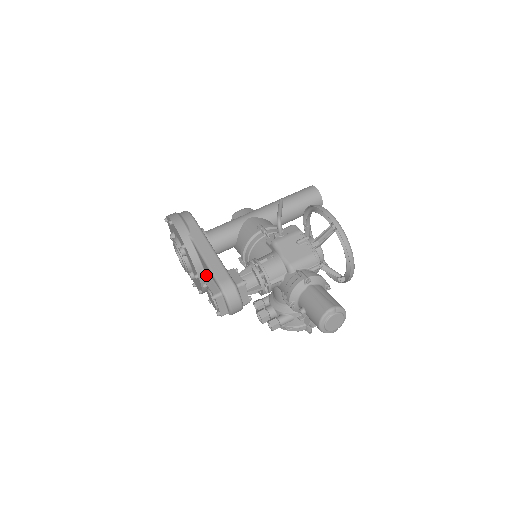
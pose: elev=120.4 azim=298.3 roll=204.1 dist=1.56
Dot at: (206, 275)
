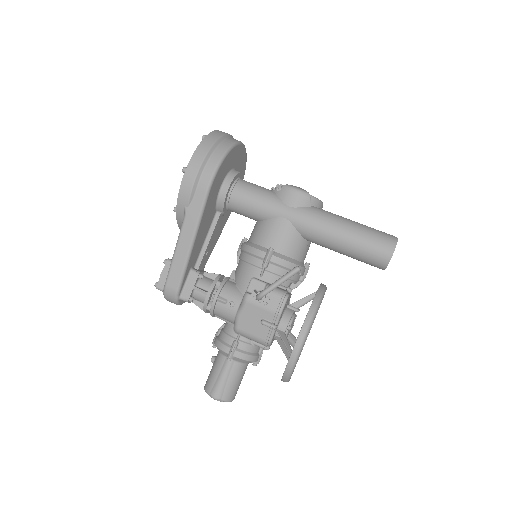
Dot at: occluded
